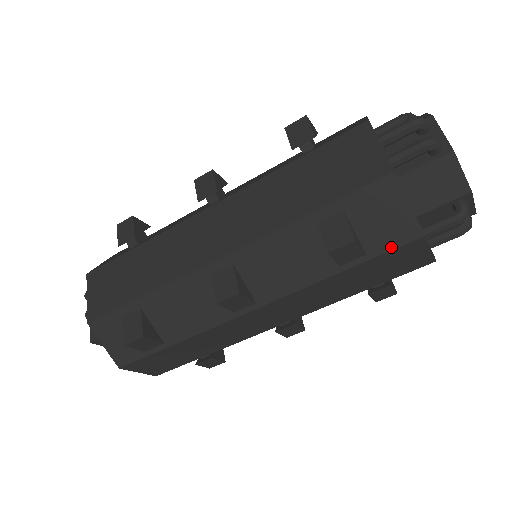
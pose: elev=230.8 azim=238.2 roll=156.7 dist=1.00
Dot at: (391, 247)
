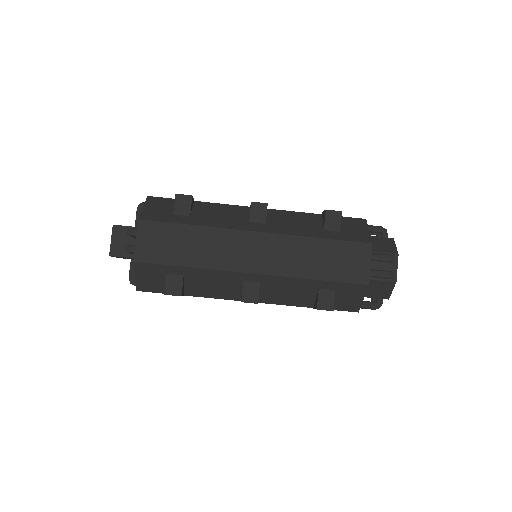
Dot at: (341, 309)
